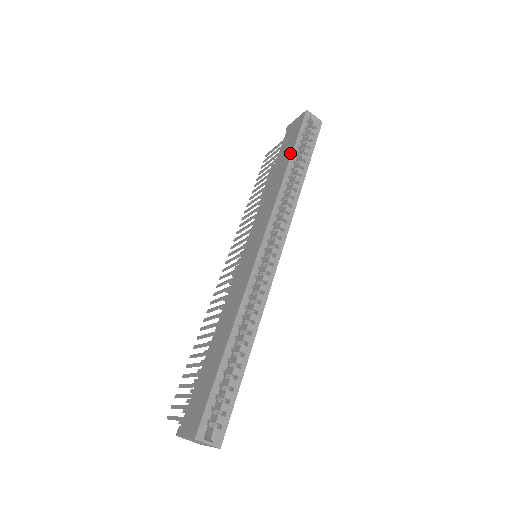
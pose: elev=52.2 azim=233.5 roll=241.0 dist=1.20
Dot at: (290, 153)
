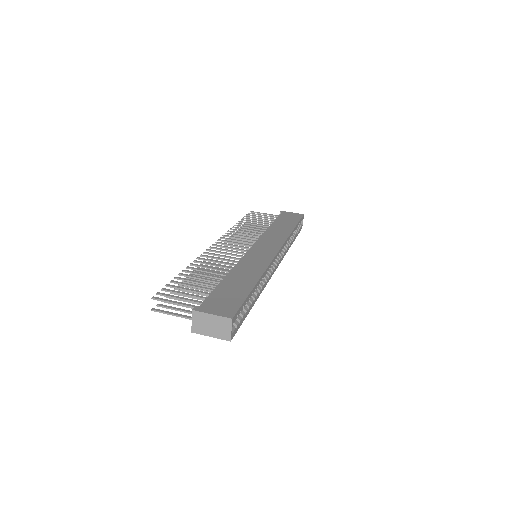
Dot at: (294, 225)
